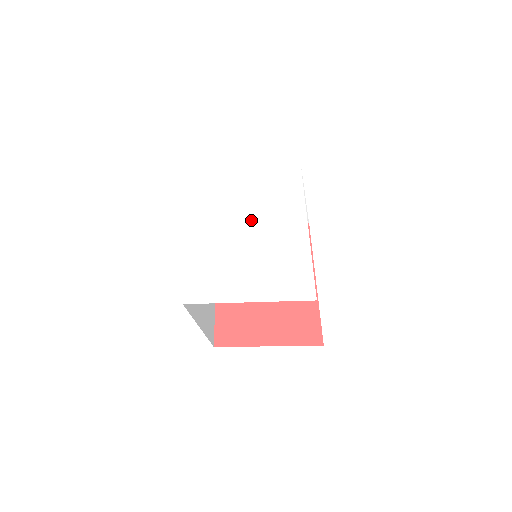
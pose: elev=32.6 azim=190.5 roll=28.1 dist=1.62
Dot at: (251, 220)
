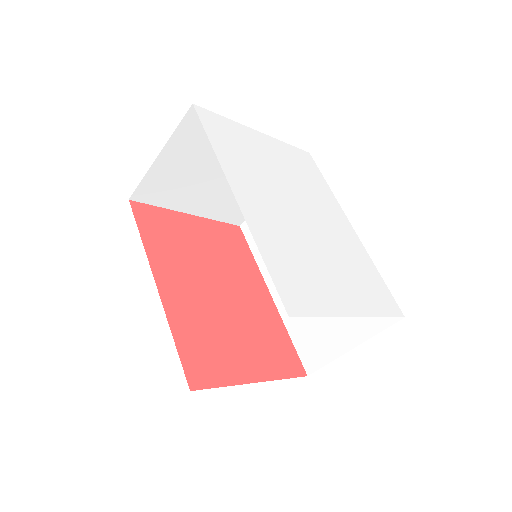
Dot at: (301, 206)
